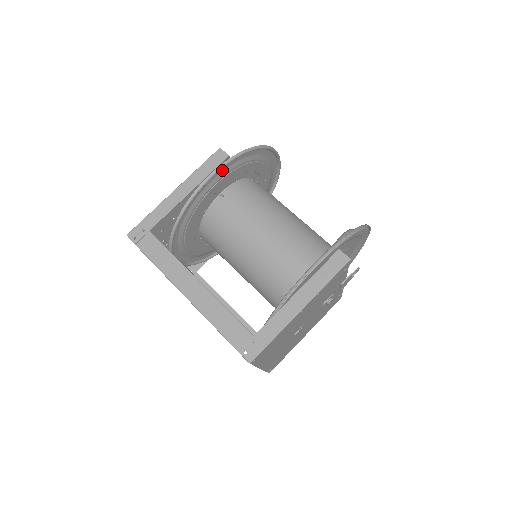
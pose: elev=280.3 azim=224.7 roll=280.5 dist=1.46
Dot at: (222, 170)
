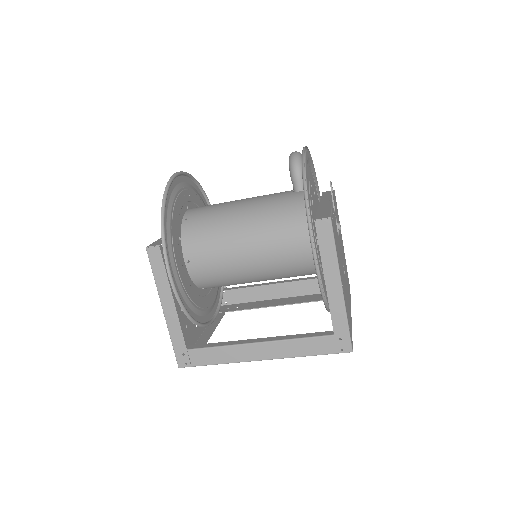
Dot at: (168, 258)
